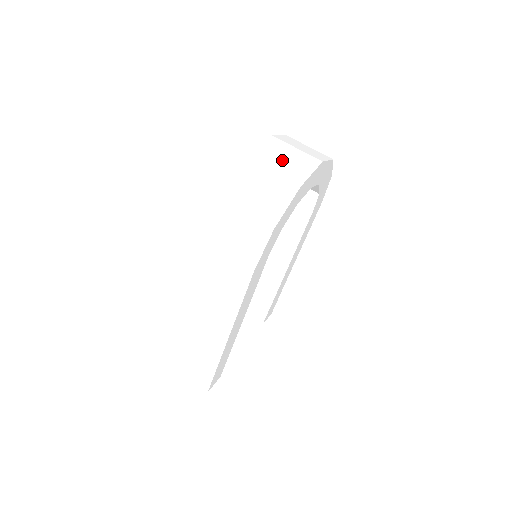
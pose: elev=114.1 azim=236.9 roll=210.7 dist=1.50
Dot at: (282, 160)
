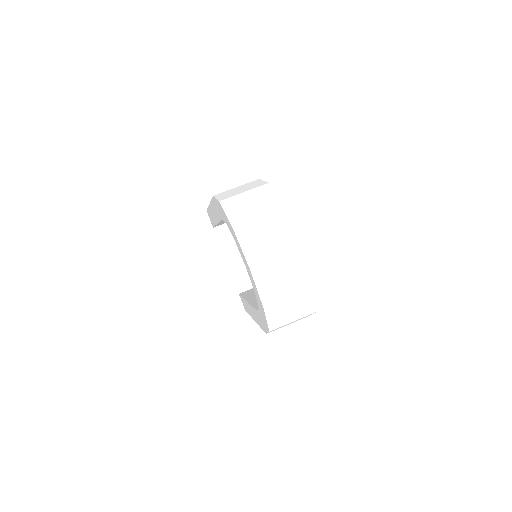
Dot at: (282, 282)
